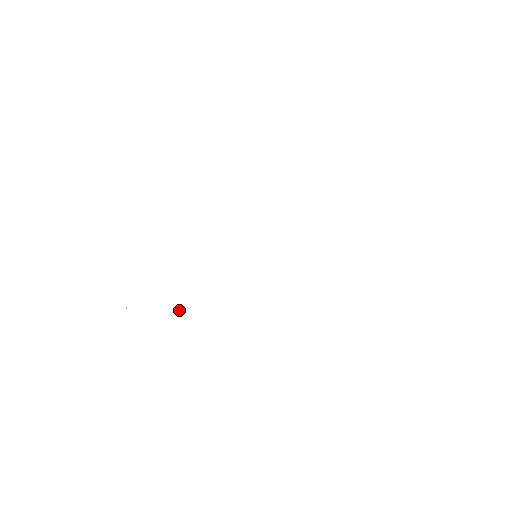
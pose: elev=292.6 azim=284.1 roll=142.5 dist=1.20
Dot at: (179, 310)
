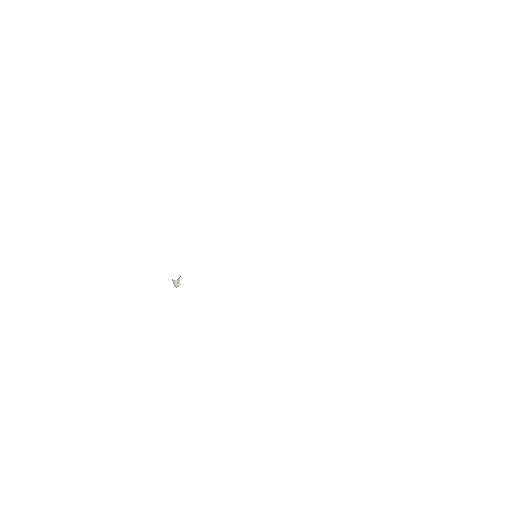
Dot at: occluded
